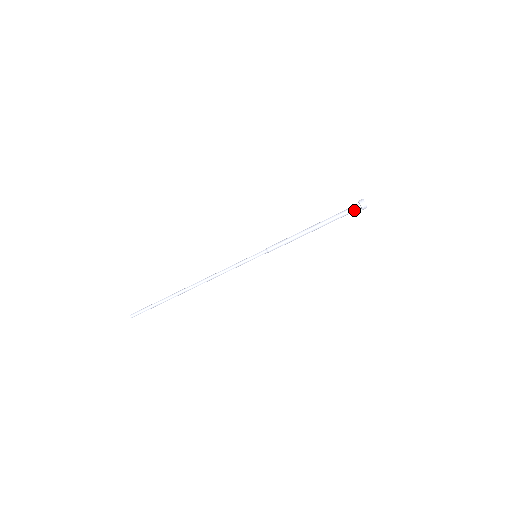
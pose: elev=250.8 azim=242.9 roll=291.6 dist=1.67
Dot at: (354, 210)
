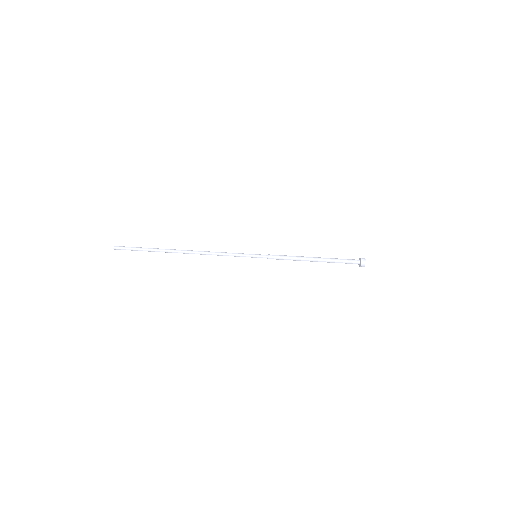
Dot at: occluded
